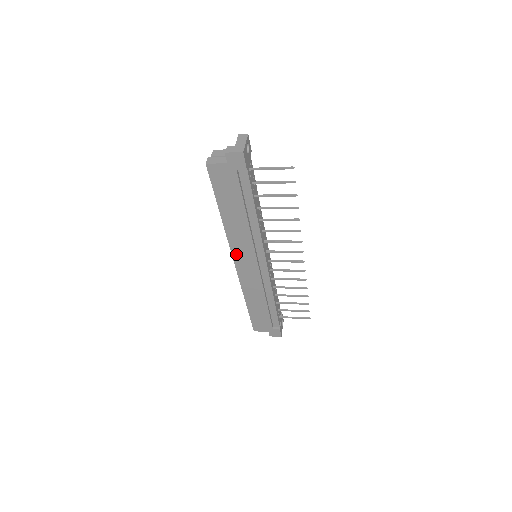
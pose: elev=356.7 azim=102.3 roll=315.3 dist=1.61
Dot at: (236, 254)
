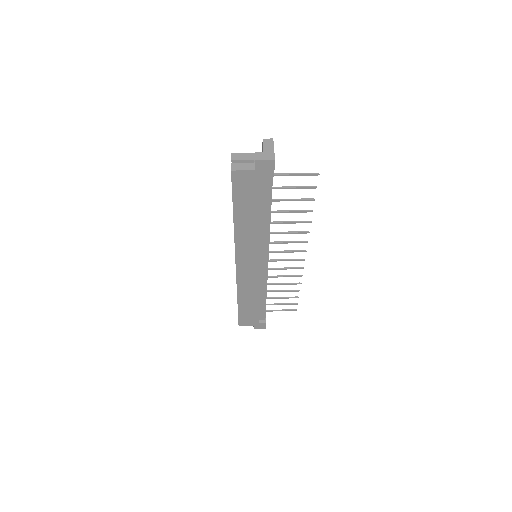
Dot at: (240, 256)
